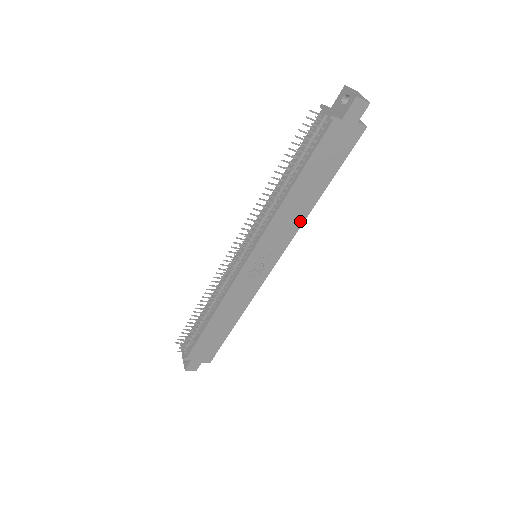
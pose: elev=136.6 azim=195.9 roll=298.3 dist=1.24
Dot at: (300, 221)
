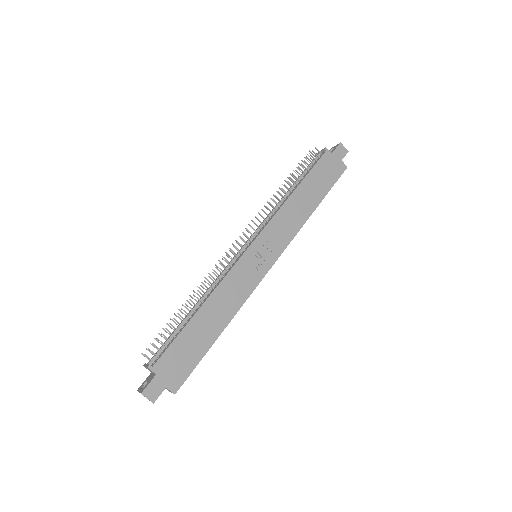
Dot at: (299, 225)
